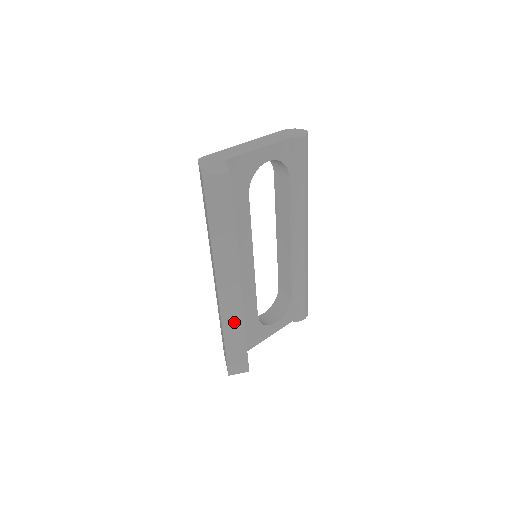
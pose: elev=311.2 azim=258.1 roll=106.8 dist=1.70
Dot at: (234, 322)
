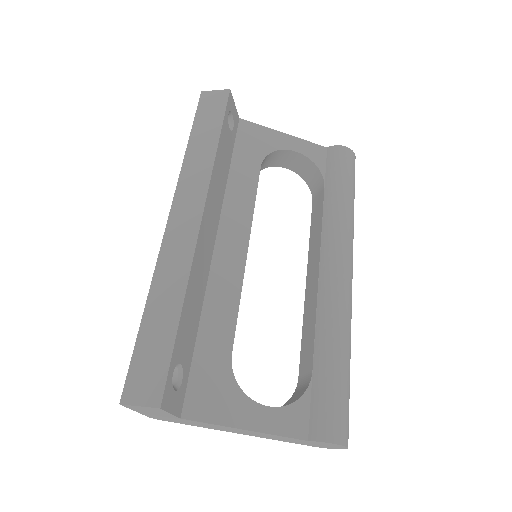
Dot at: (172, 278)
